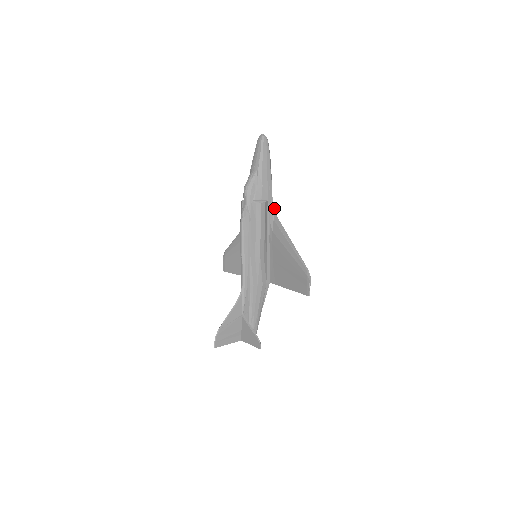
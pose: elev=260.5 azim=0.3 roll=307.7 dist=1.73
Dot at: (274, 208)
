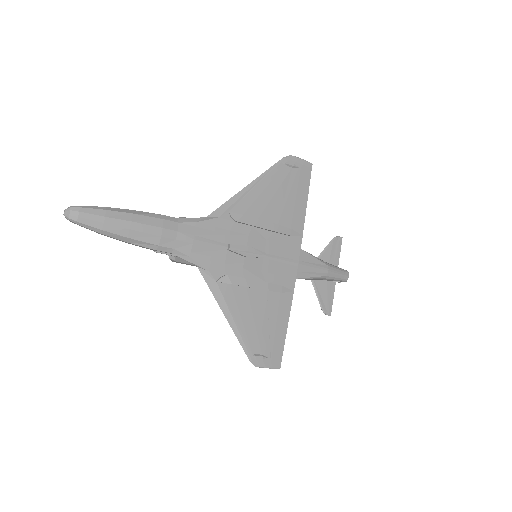
Dot at: (191, 263)
